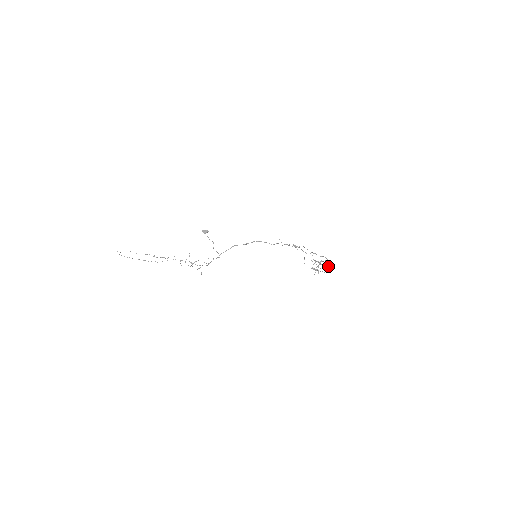
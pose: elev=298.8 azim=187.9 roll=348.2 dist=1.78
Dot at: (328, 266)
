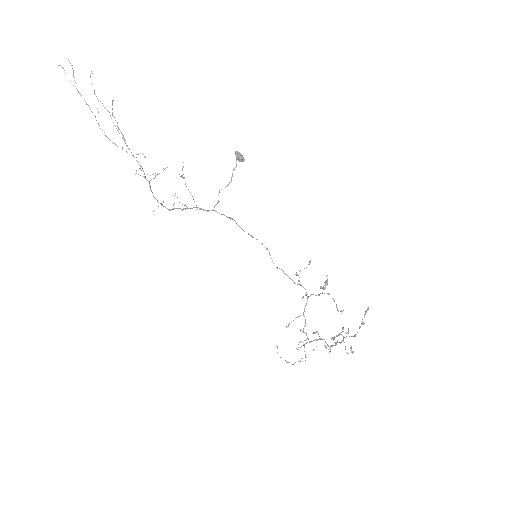
Dot at: occluded
